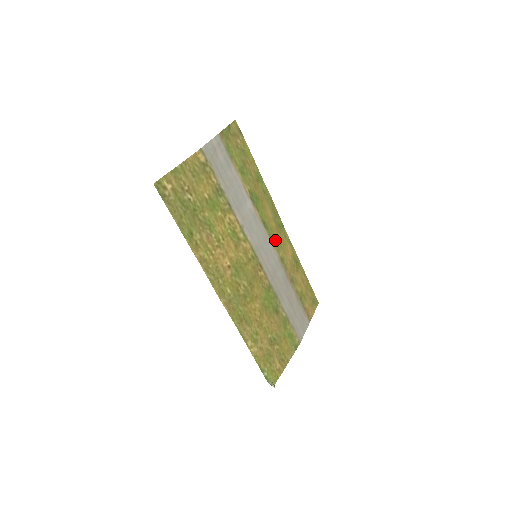
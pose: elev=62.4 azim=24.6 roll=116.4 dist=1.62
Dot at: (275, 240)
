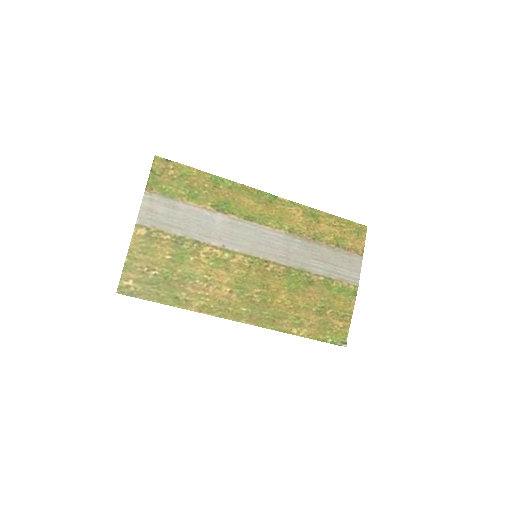
Dot at: (271, 220)
